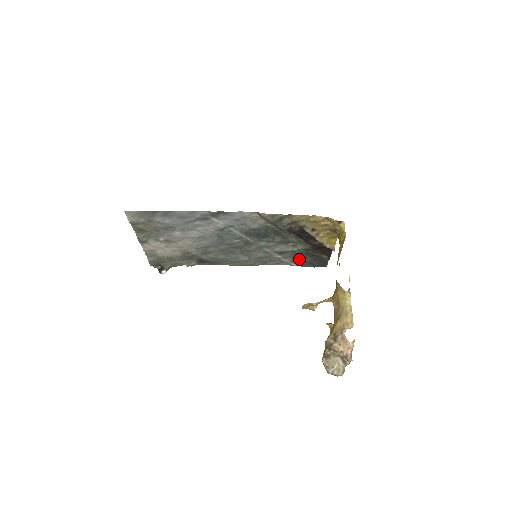
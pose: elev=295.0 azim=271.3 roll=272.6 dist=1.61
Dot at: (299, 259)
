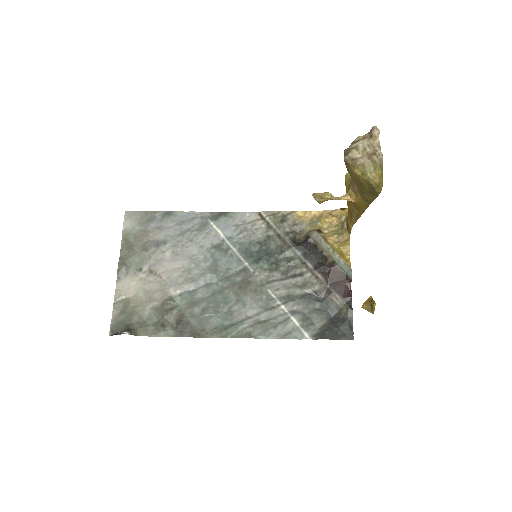
Dot at: (313, 324)
